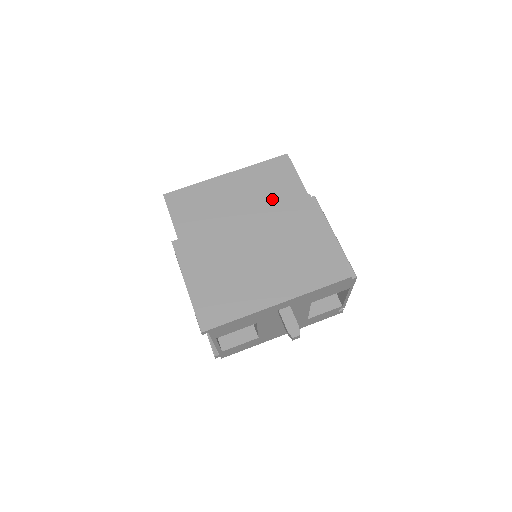
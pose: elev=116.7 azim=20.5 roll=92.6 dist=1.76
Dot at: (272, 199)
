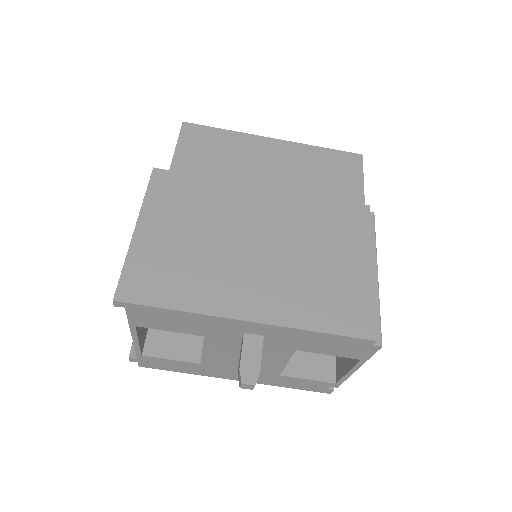
Dot at: (315, 193)
